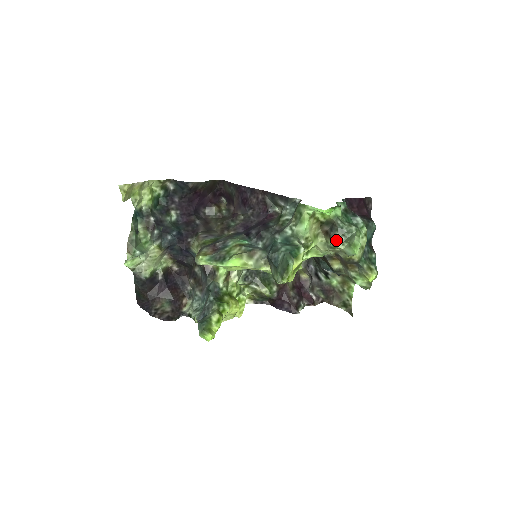
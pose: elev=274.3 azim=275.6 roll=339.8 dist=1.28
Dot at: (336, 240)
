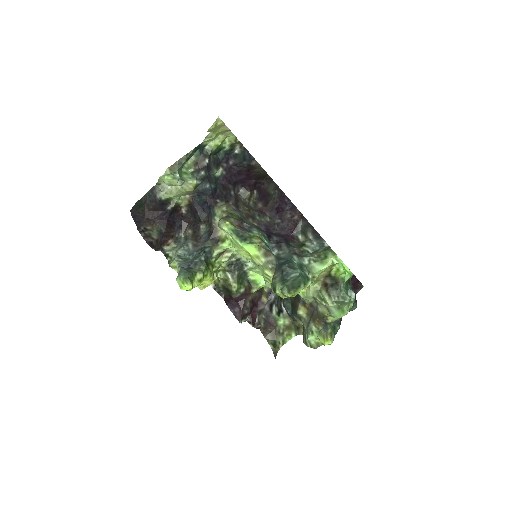
Dot at: (330, 296)
